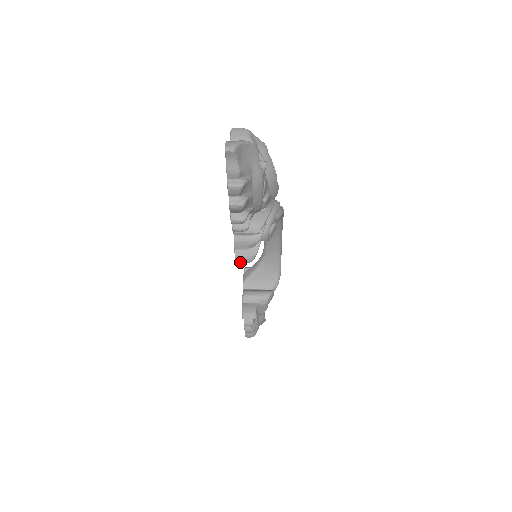
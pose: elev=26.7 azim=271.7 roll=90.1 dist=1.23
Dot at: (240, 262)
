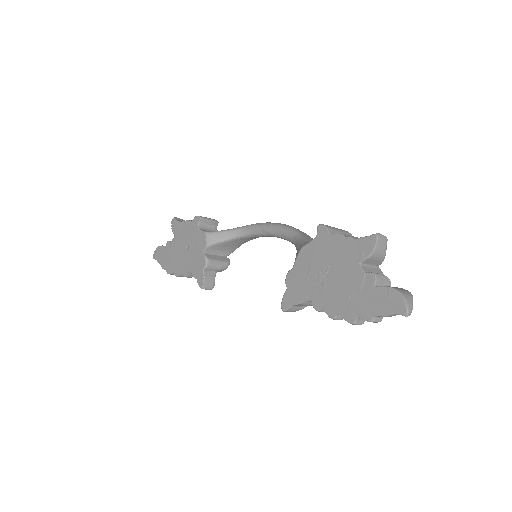
Dot at: (286, 311)
